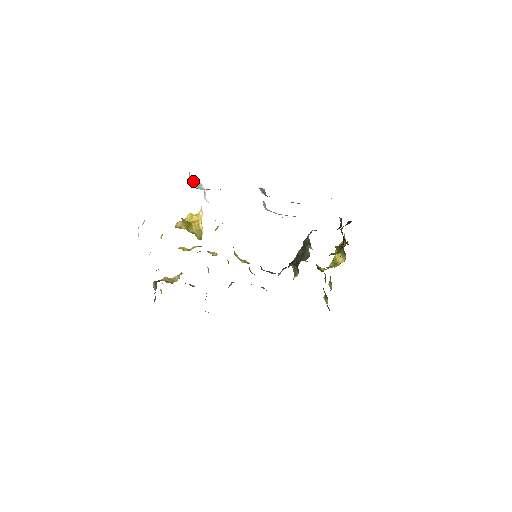
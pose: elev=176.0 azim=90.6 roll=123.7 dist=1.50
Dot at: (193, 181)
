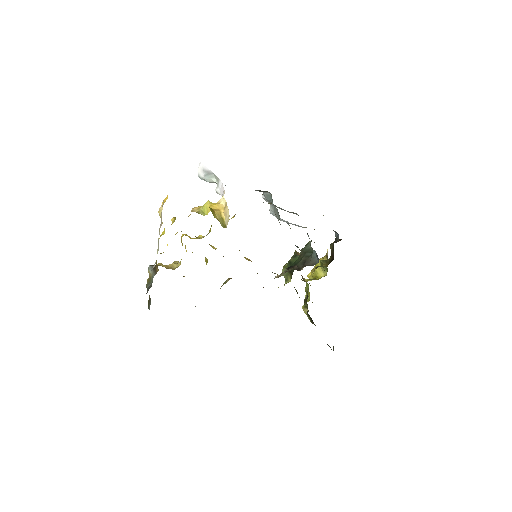
Dot at: (202, 172)
